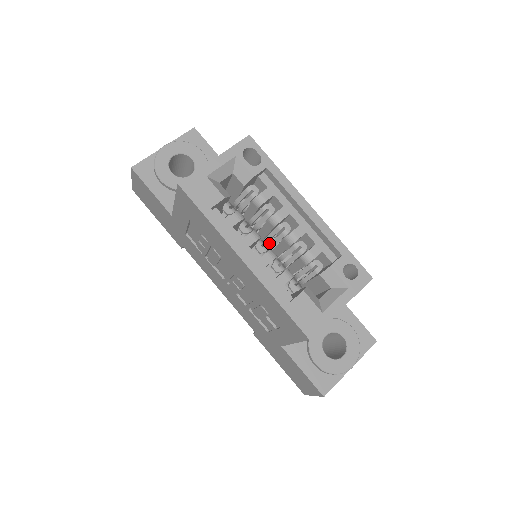
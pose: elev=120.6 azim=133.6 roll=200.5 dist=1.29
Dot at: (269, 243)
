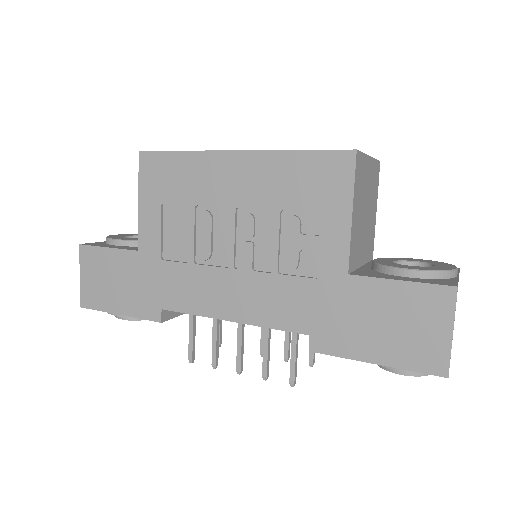
Dot at: occluded
